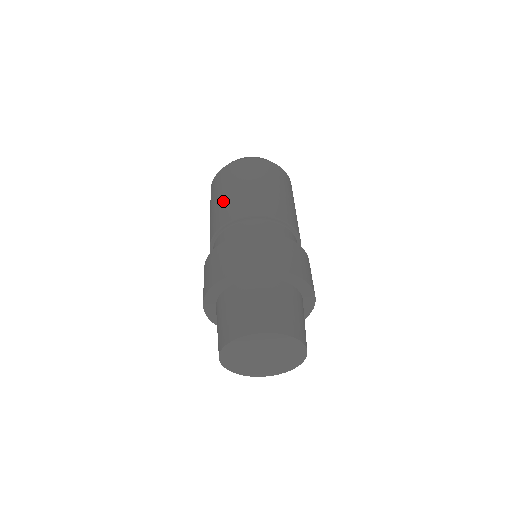
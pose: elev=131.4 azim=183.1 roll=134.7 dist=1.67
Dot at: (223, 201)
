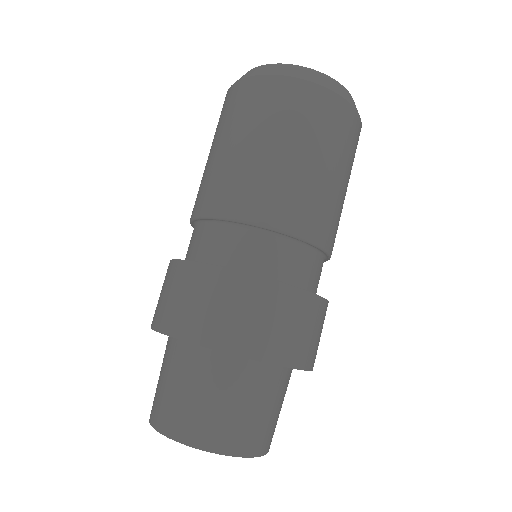
Dot at: occluded
